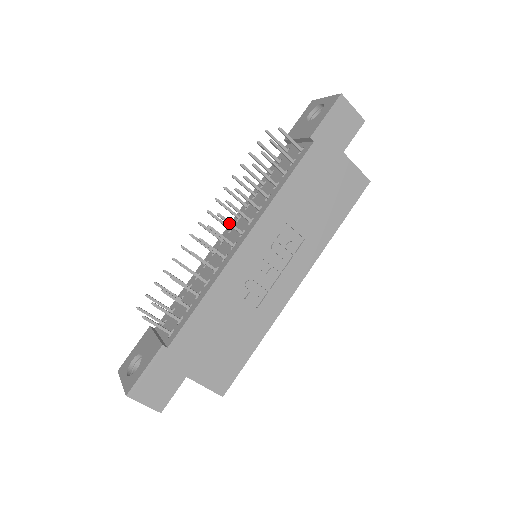
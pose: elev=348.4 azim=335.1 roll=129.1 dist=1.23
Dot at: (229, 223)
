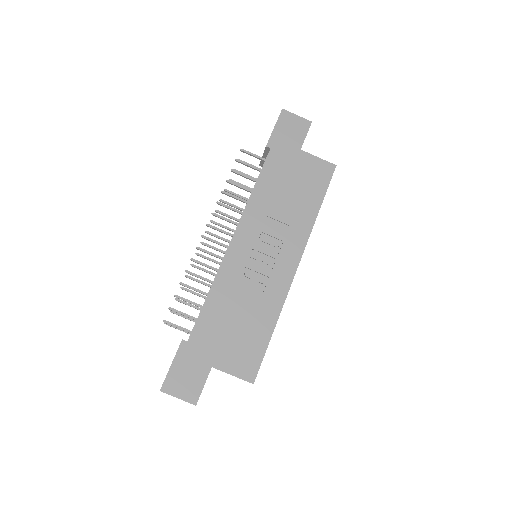
Dot at: (218, 230)
